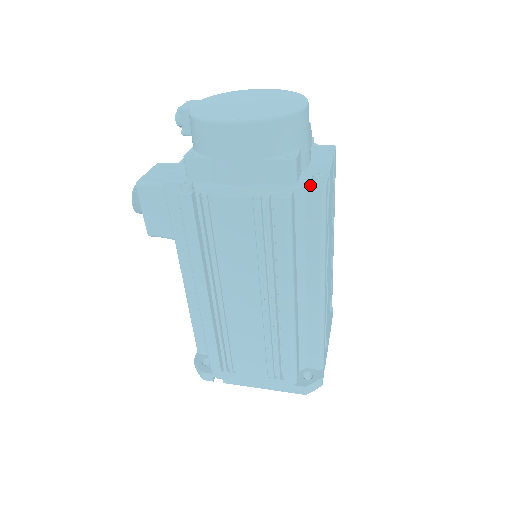
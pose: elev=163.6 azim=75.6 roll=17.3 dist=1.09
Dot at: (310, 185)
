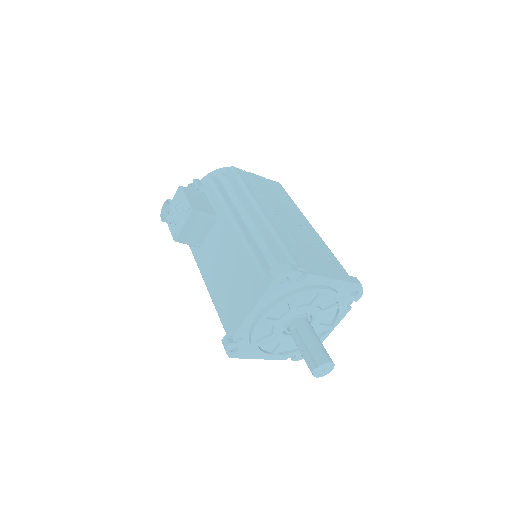
Dot at: occluded
